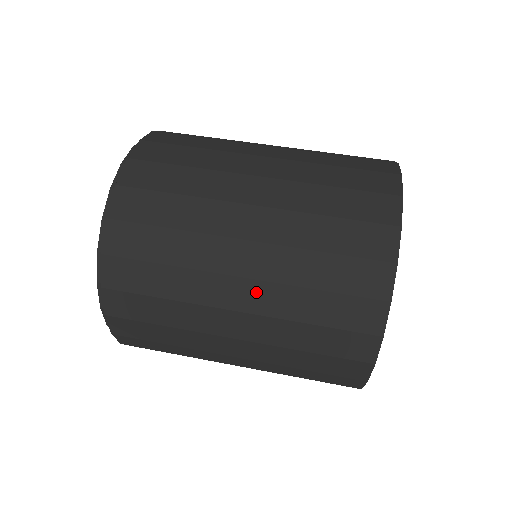
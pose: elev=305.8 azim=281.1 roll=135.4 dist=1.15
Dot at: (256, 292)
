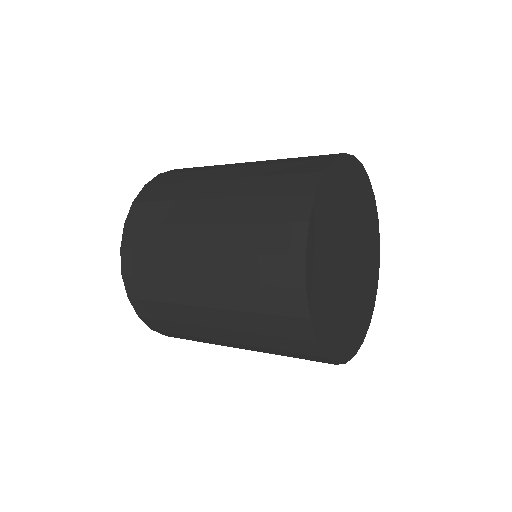
Dot at: (230, 185)
